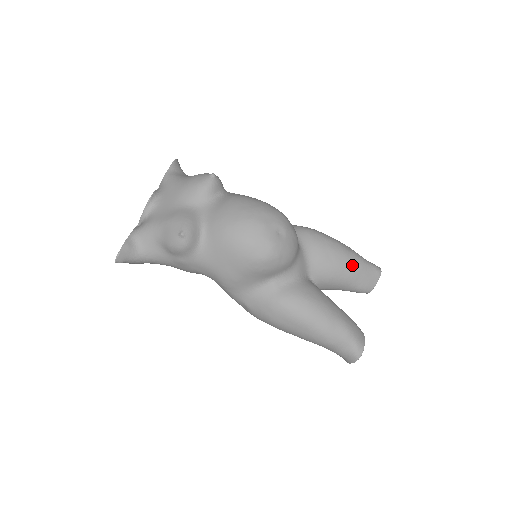
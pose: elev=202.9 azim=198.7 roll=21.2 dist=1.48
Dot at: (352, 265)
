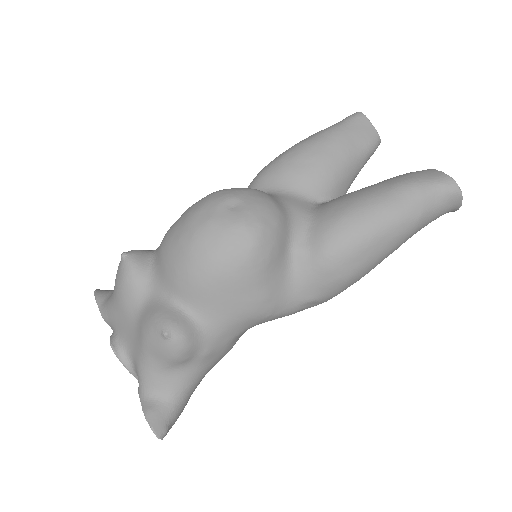
Dot at: (332, 142)
